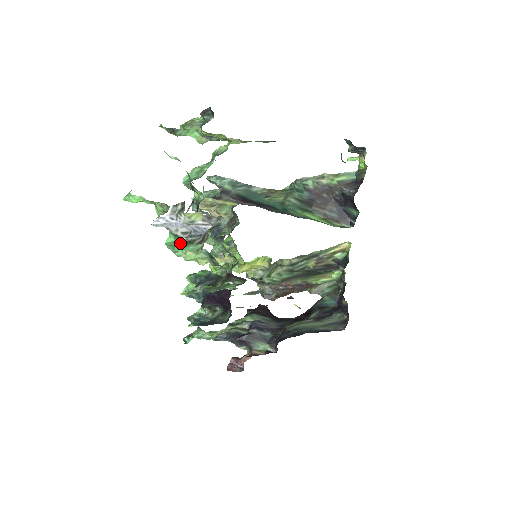
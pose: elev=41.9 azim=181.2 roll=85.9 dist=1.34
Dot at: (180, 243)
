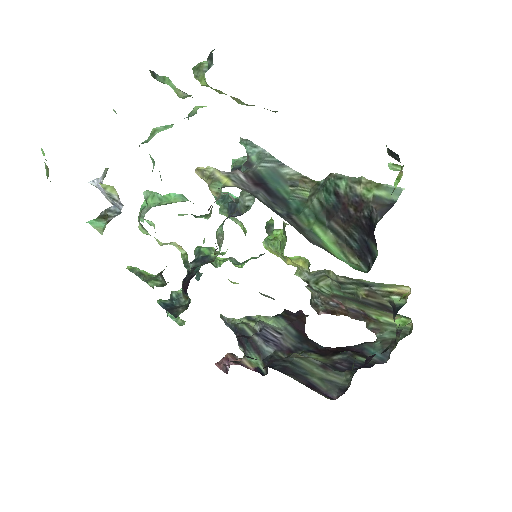
Dot at: (142, 211)
